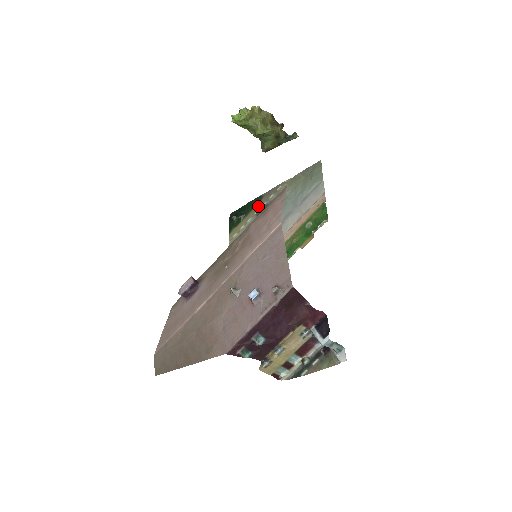
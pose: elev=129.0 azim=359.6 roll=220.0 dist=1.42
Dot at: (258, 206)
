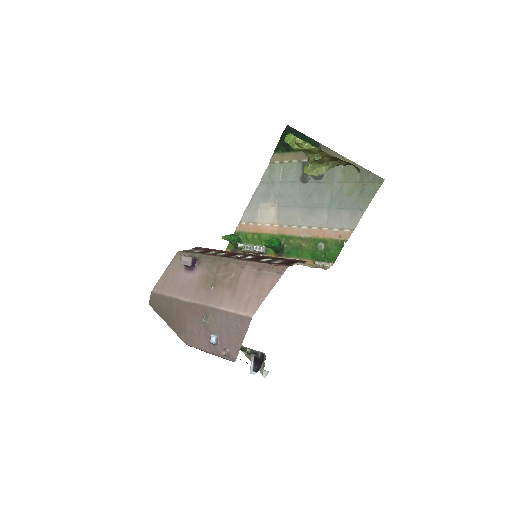
Dot at: occluded
